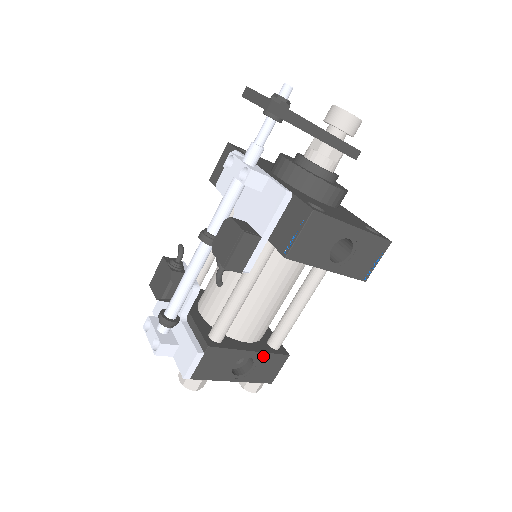
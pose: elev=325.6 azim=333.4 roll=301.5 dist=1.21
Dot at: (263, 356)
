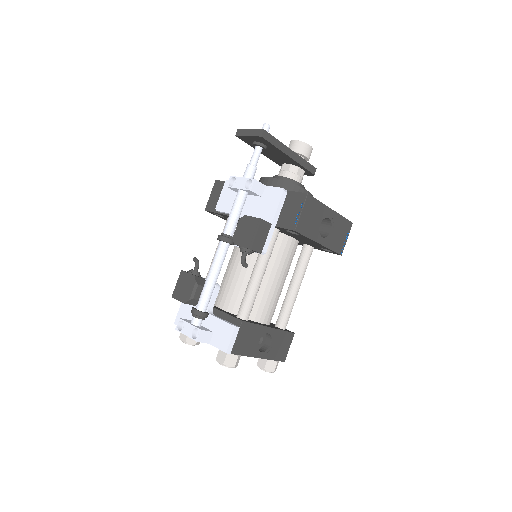
Dot at: (278, 333)
